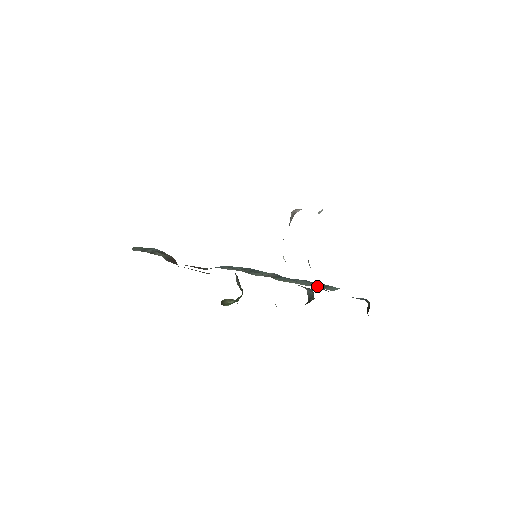
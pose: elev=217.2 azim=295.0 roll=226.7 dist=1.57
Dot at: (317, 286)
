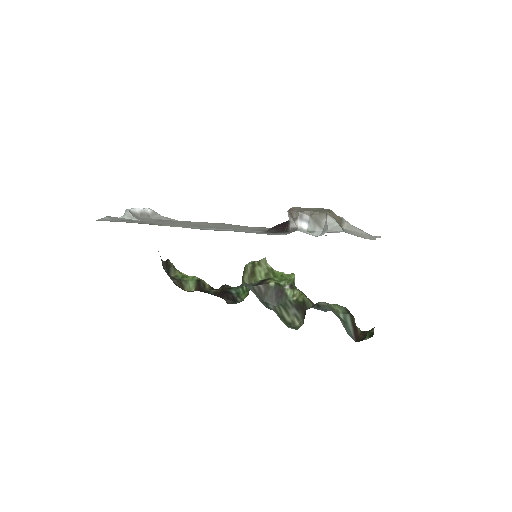
Dot at: occluded
